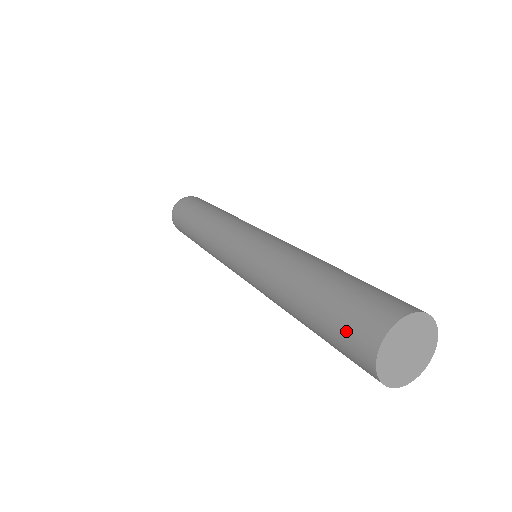
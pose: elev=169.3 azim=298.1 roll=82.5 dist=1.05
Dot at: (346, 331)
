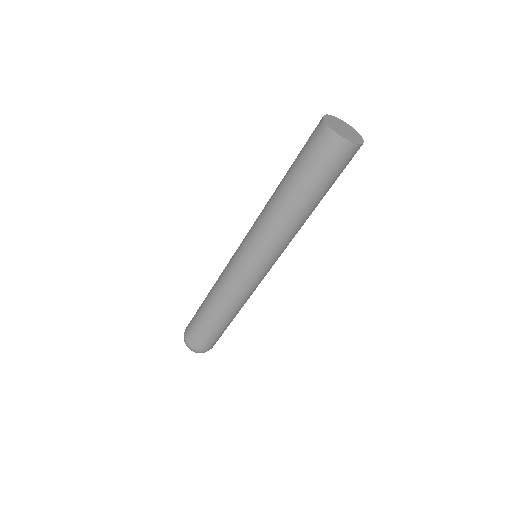
Dot at: (312, 147)
